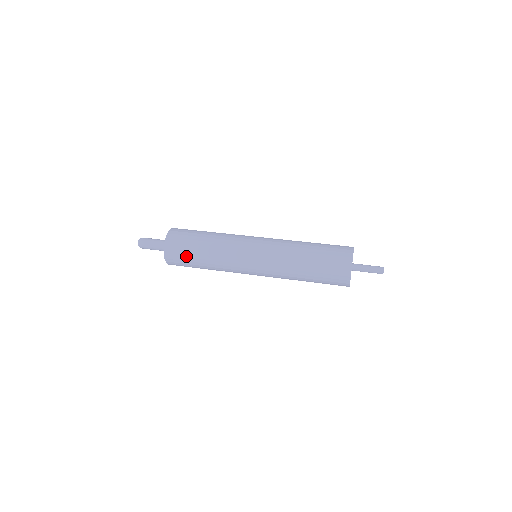
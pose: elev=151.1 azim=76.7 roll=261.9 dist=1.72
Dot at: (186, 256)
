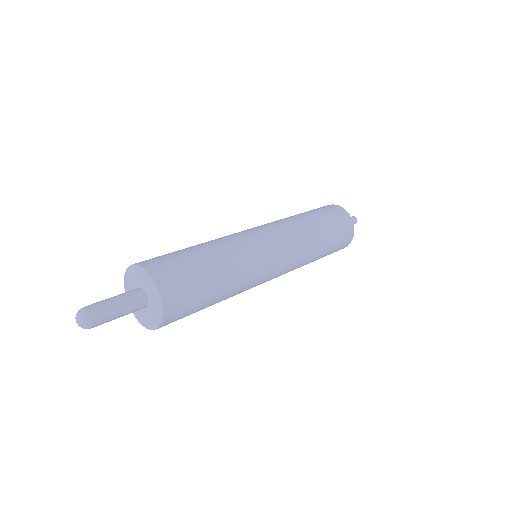
Dot at: (186, 263)
